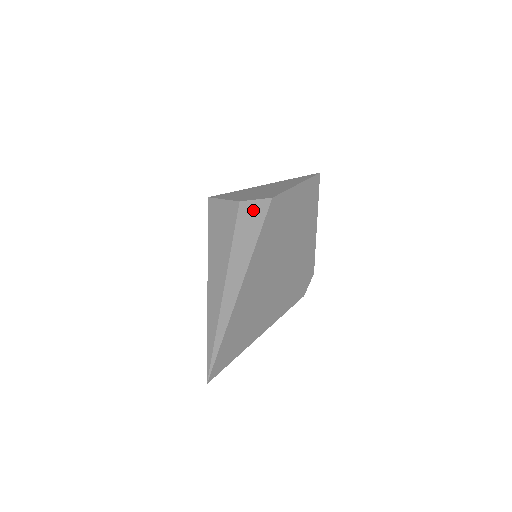
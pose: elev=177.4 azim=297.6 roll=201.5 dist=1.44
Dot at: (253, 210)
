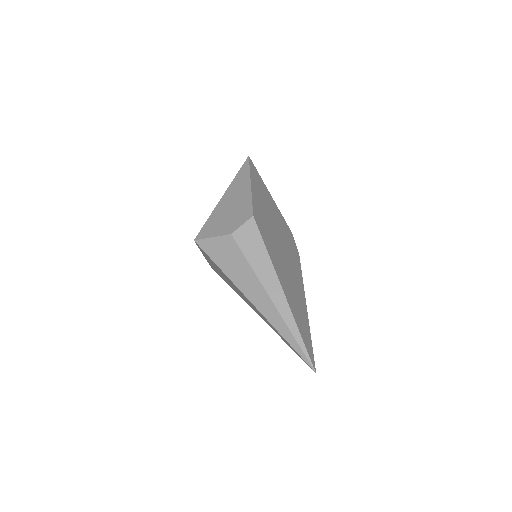
Dot at: (247, 235)
